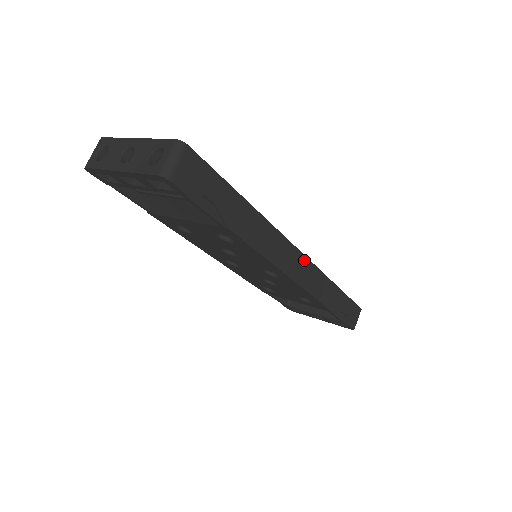
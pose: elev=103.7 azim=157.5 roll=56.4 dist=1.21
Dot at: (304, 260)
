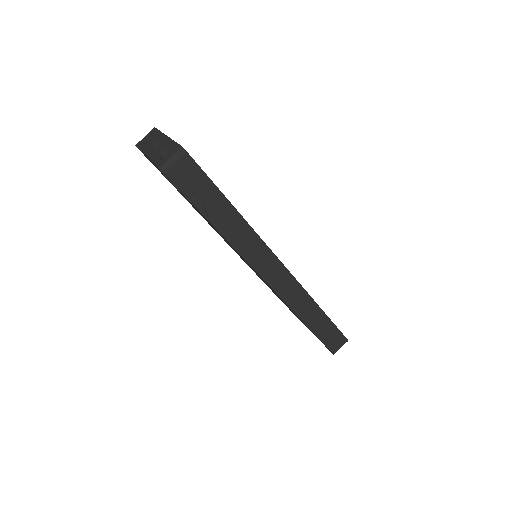
Dot at: (286, 273)
